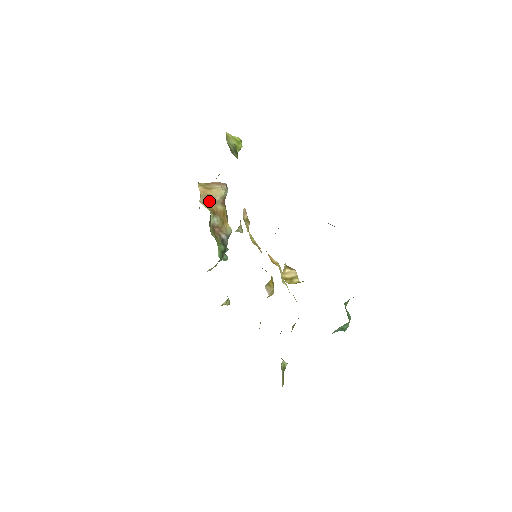
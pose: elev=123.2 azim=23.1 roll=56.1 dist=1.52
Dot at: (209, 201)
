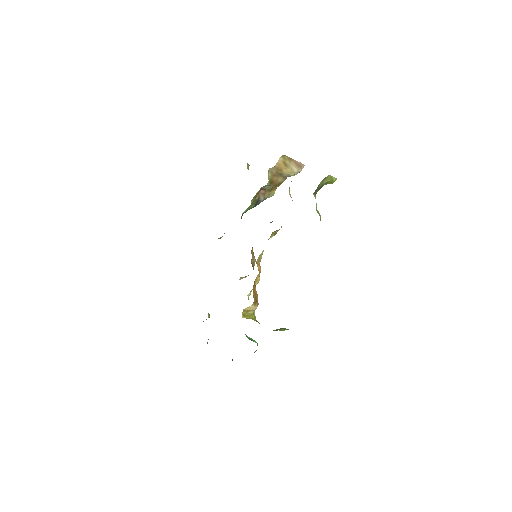
Dot at: (277, 173)
